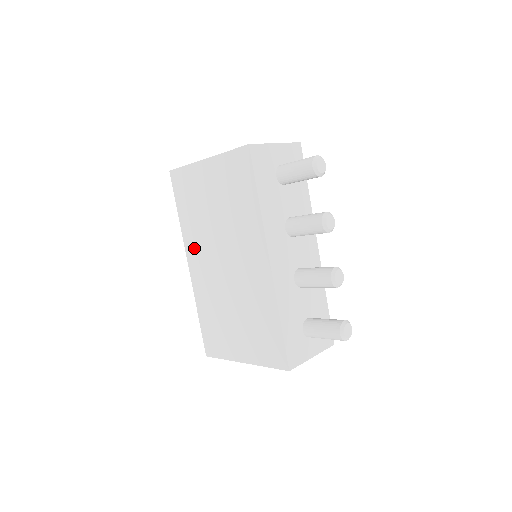
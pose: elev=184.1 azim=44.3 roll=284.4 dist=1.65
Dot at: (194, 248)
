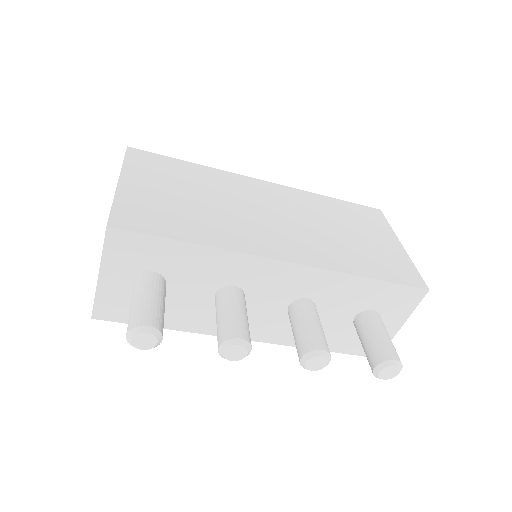
Dot at: occluded
